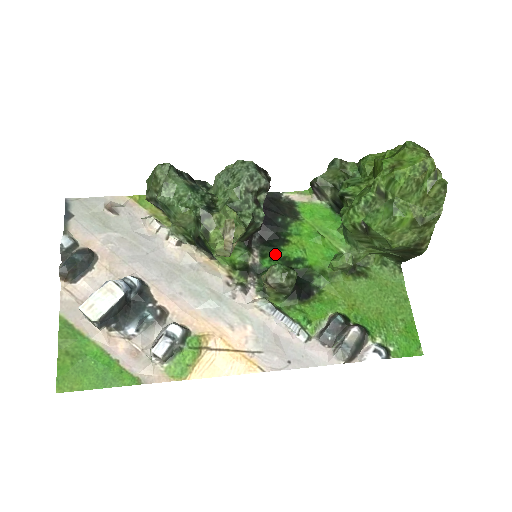
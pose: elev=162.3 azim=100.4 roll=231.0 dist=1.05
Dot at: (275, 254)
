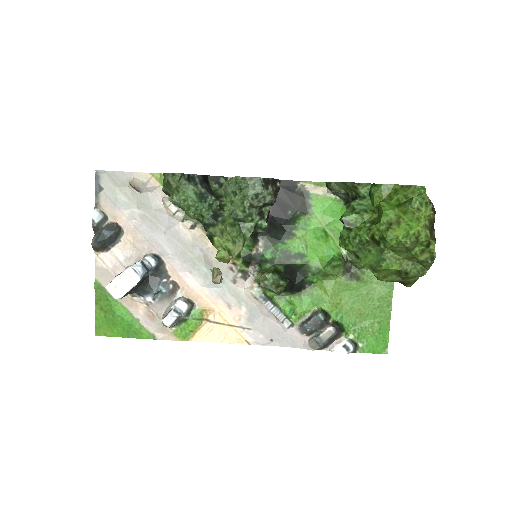
Dot at: (278, 247)
